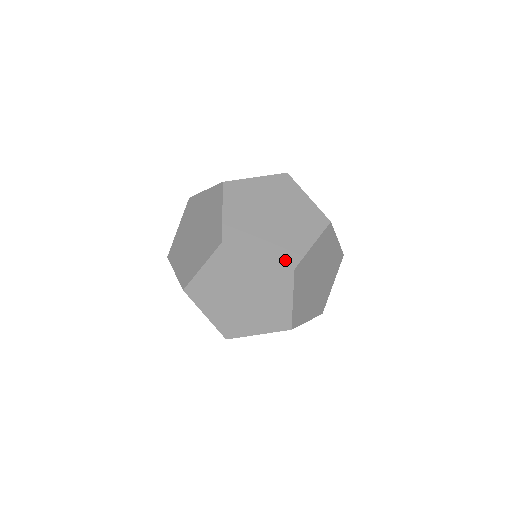
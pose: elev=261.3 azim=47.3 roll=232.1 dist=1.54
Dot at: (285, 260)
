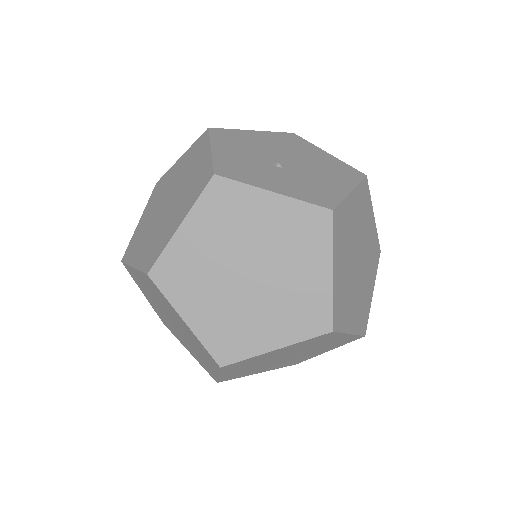
Dot at: (313, 328)
